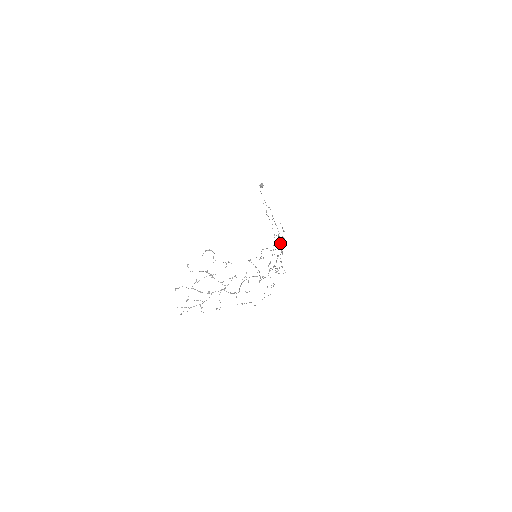
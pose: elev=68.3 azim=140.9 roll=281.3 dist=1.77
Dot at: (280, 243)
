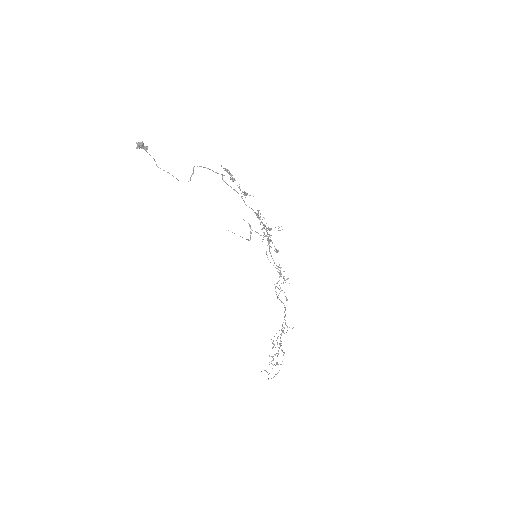
Dot at: occluded
